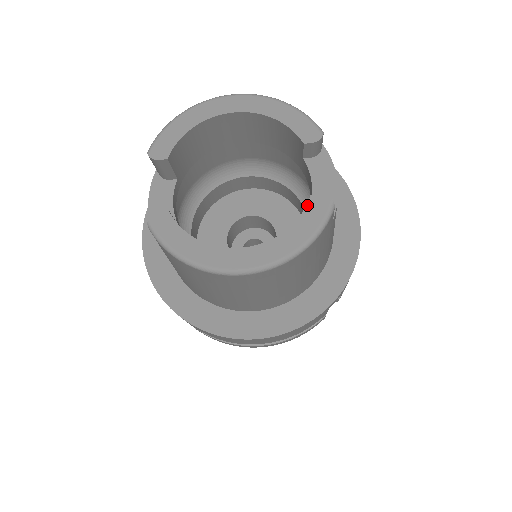
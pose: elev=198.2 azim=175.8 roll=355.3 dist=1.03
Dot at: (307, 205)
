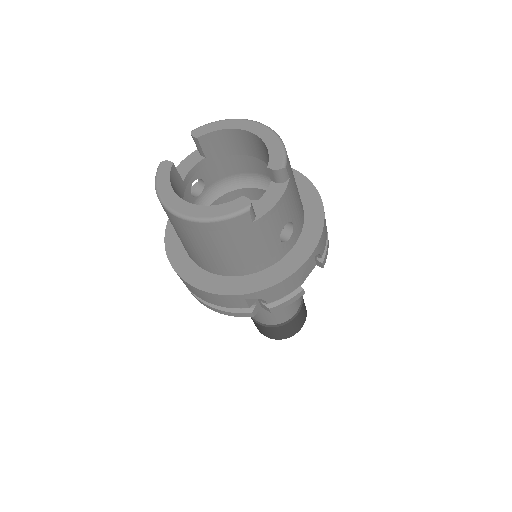
Dot at: (236, 199)
